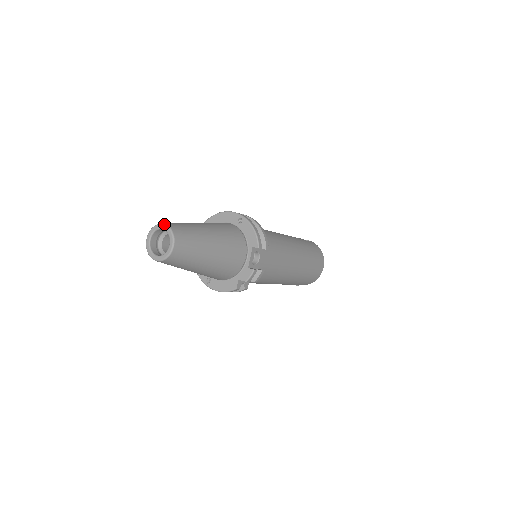
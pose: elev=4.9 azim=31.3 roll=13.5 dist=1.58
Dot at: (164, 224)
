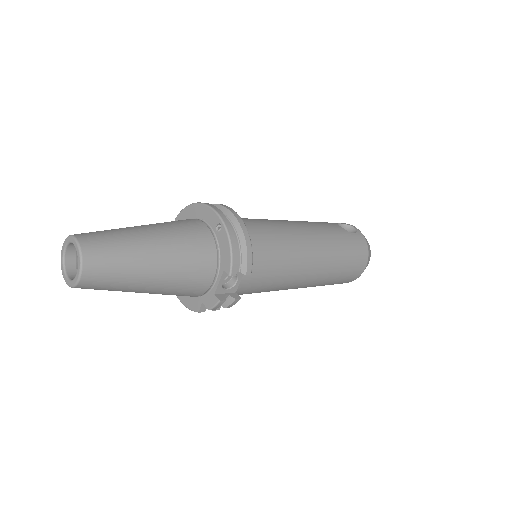
Dot at: (76, 240)
